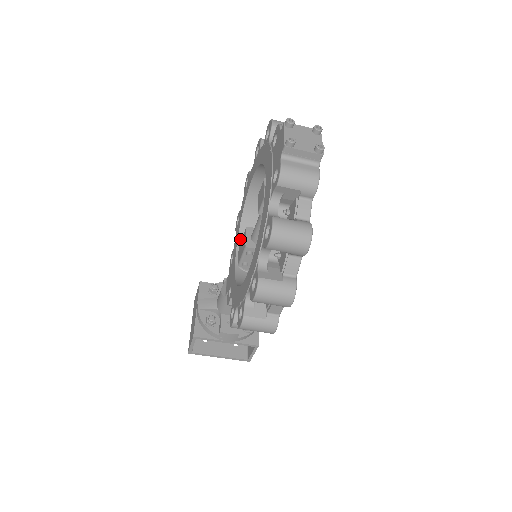
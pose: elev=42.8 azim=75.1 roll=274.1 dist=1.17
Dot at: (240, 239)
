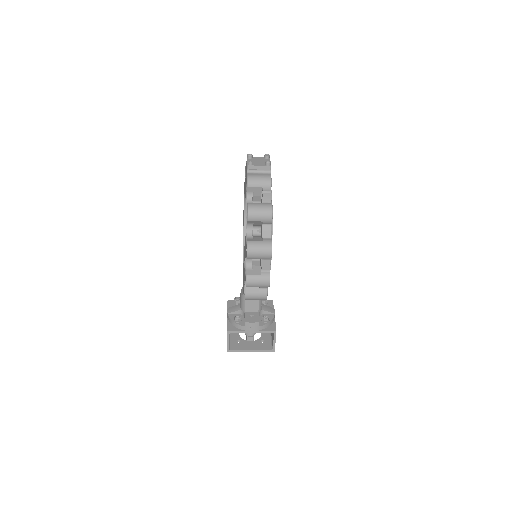
Dot at: occluded
